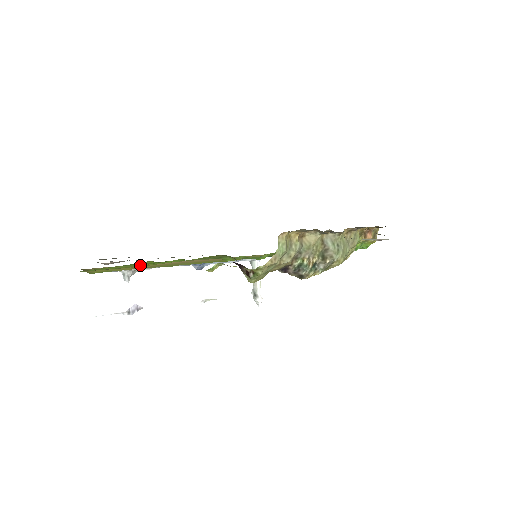
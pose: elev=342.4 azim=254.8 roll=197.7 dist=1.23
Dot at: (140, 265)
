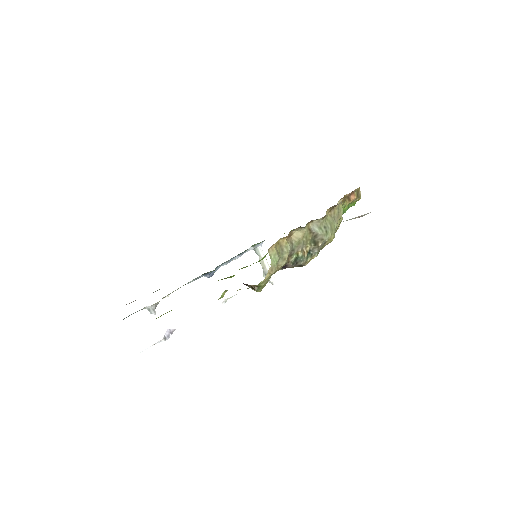
Dot at: occluded
